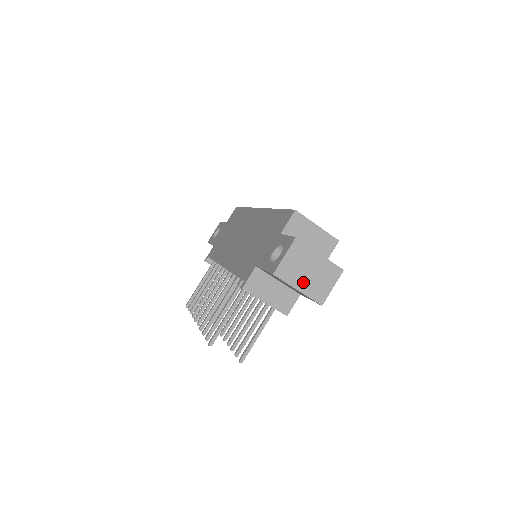
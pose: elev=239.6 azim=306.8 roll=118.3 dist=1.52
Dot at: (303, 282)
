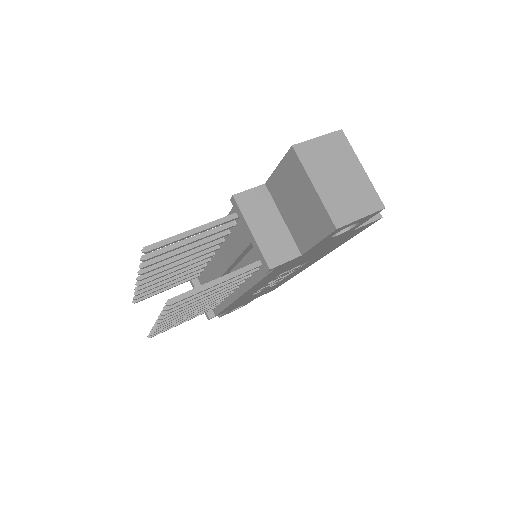
Dot at: (326, 182)
